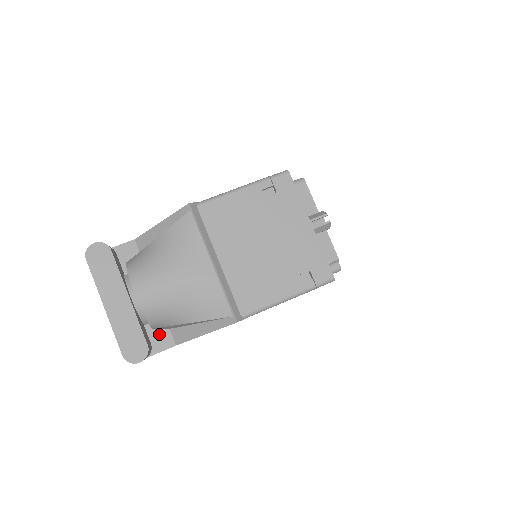
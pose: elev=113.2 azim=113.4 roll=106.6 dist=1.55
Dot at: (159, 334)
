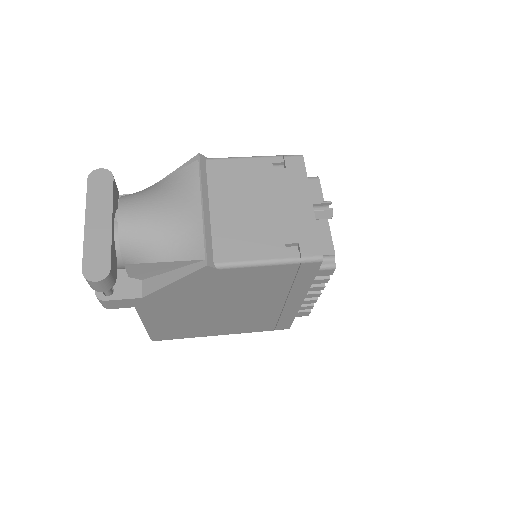
Dot at: (130, 282)
